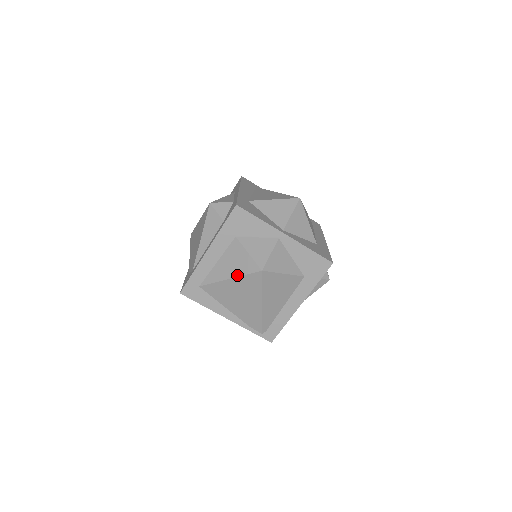
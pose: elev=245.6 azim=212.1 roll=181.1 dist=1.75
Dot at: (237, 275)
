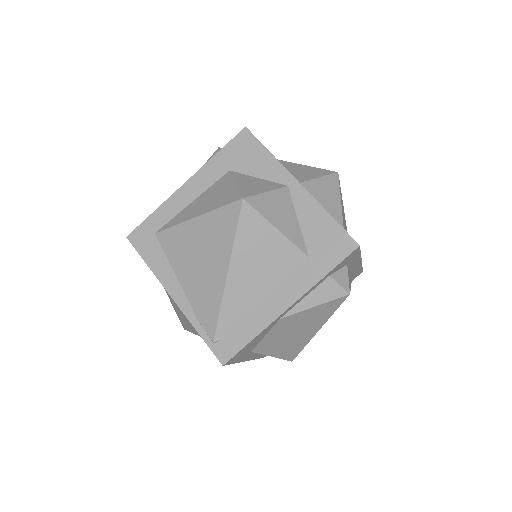
Dot at: (208, 210)
